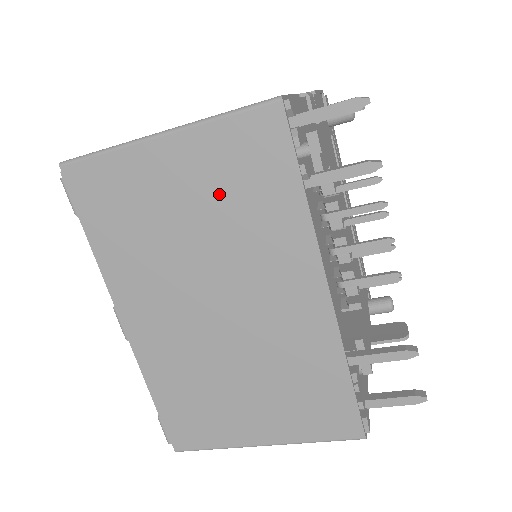
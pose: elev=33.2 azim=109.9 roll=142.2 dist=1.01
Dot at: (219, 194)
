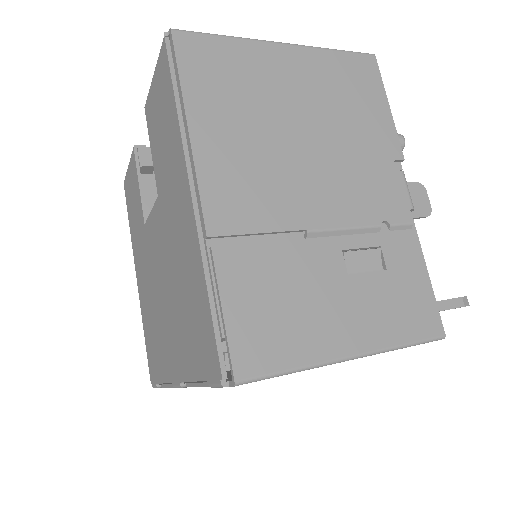
Dot at: occluded
